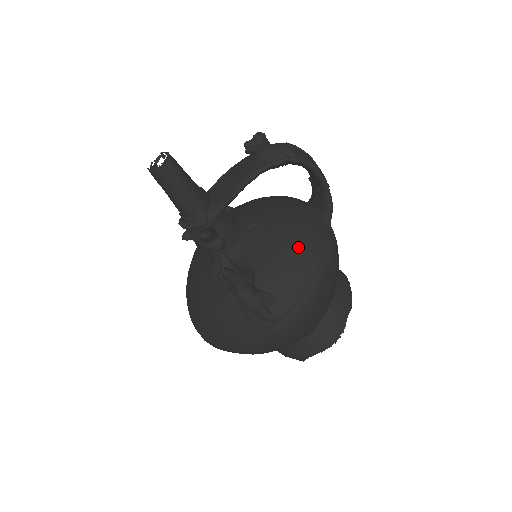
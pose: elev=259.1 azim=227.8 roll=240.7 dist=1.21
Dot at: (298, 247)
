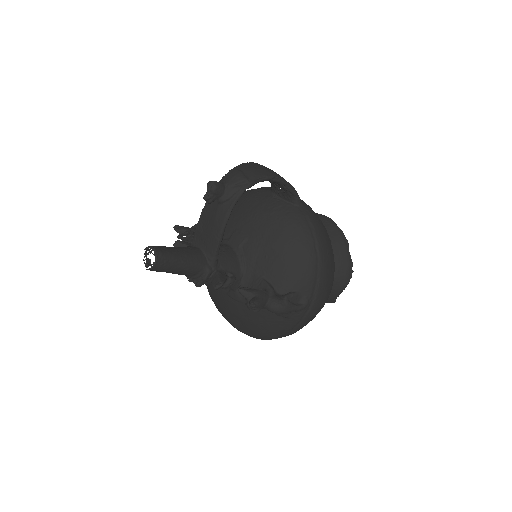
Dot at: (290, 243)
